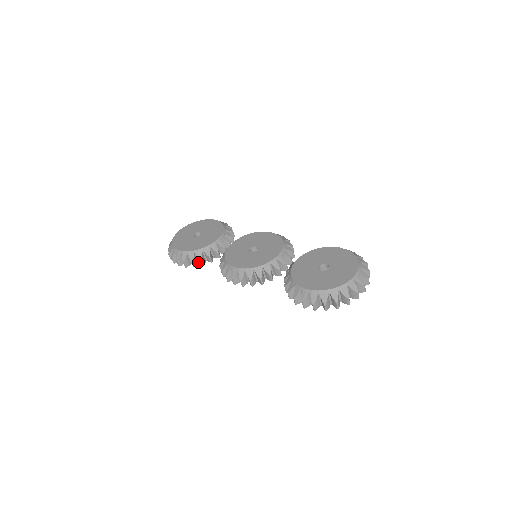
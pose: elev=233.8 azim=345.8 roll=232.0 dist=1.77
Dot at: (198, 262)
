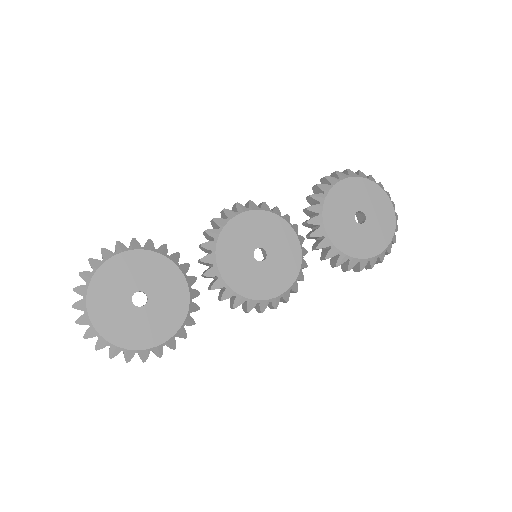
Dot at: occluded
